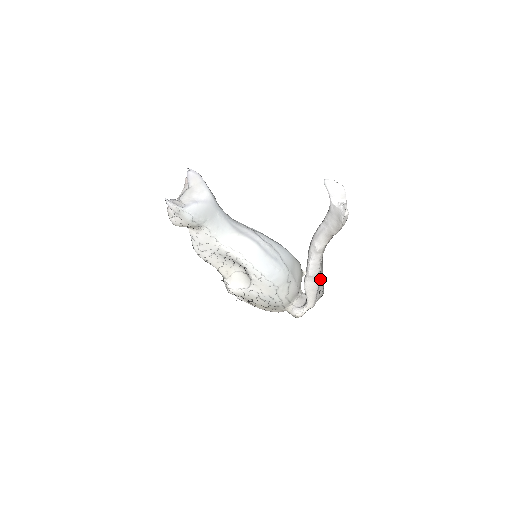
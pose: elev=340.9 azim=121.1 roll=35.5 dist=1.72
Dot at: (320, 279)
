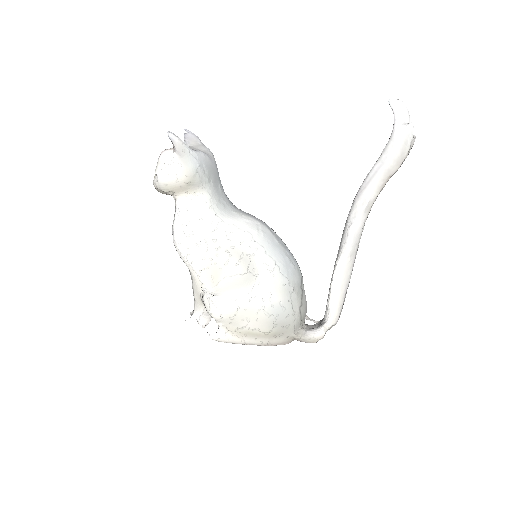
Dot at: (351, 270)
